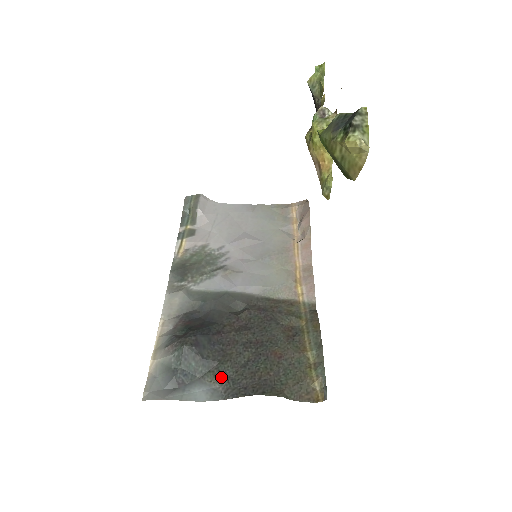
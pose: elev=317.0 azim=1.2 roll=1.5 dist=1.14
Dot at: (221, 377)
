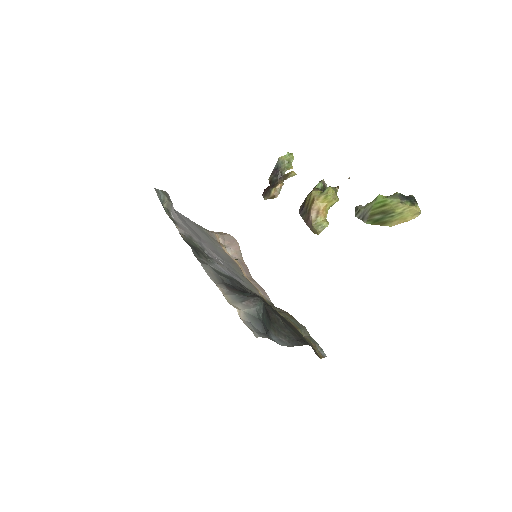
Dot at: (278, 333)
